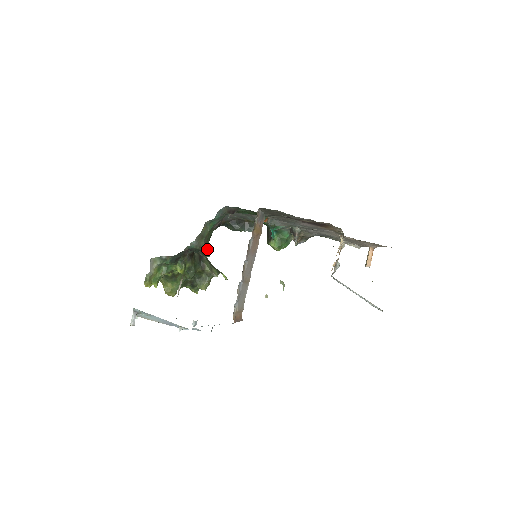
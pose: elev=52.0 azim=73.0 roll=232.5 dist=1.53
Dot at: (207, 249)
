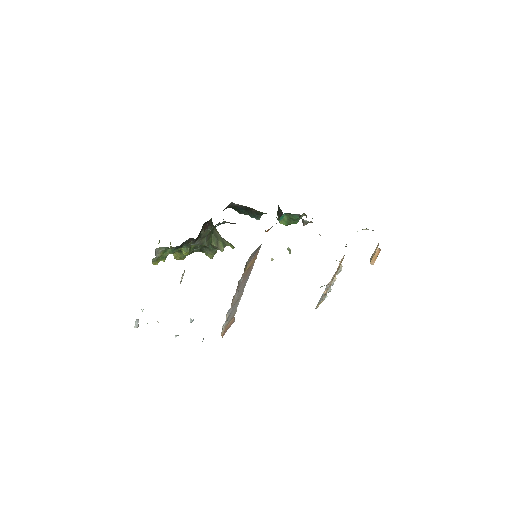
Dot at: (209, 243)
